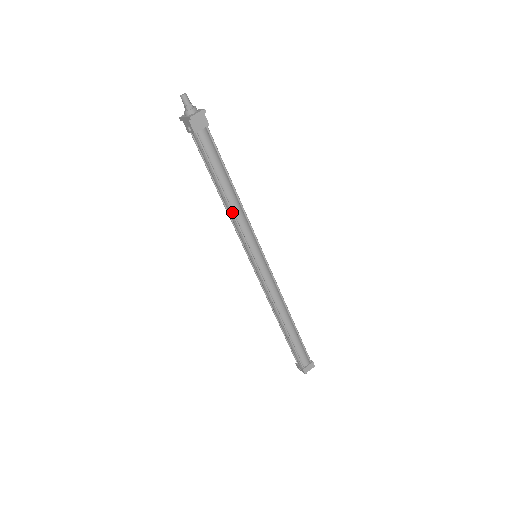
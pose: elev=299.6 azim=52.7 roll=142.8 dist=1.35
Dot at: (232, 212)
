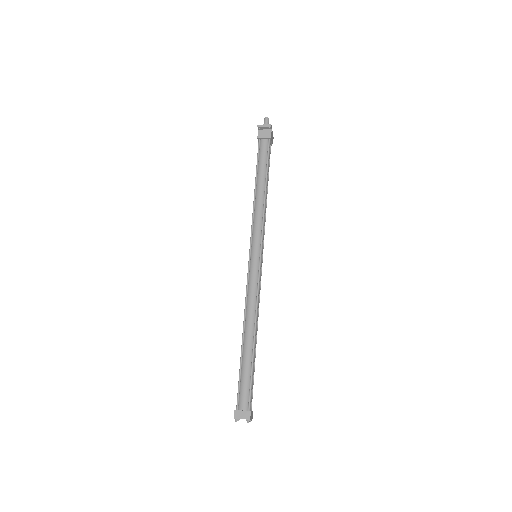
Dot at: (254, 204)
